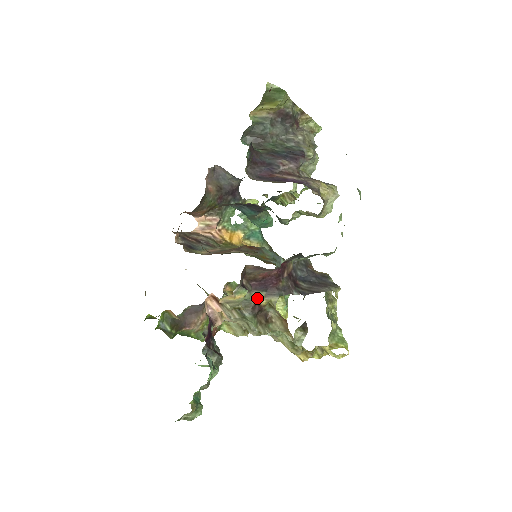
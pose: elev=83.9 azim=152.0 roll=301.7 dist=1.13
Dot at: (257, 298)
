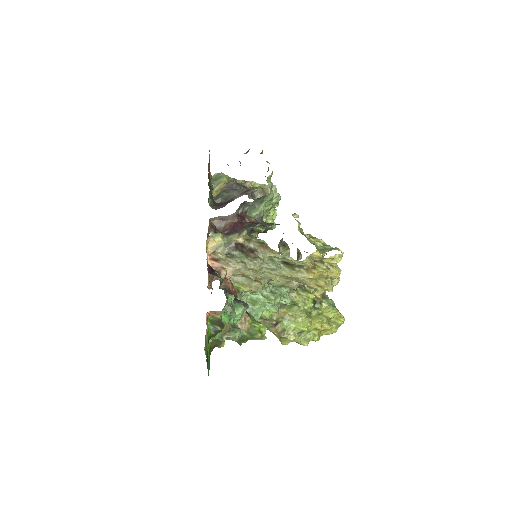
Dot at: (234, 239)
